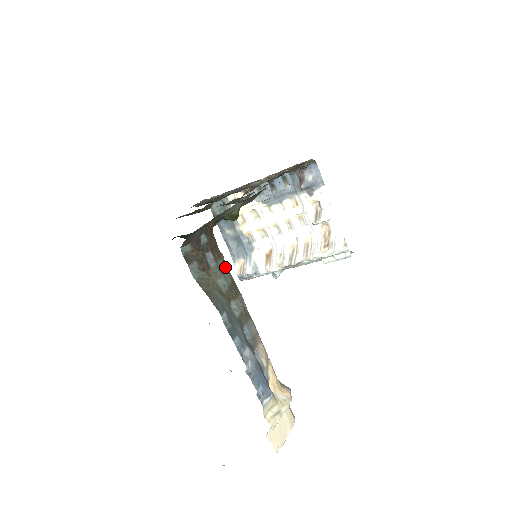
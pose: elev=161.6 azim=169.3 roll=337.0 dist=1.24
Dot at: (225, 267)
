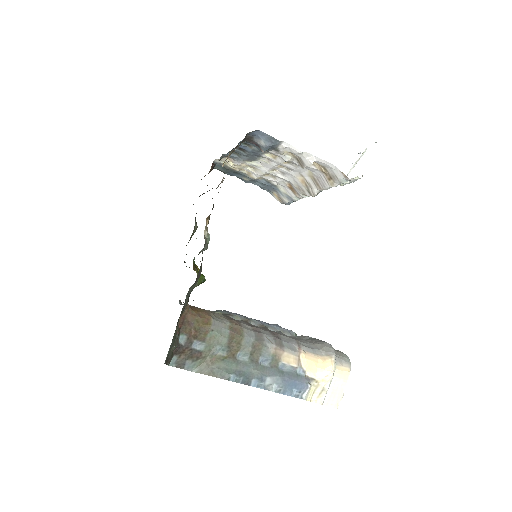
Dot at: (216, 334)
